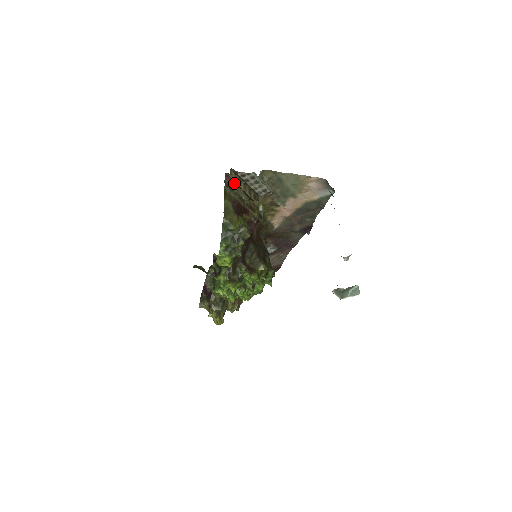
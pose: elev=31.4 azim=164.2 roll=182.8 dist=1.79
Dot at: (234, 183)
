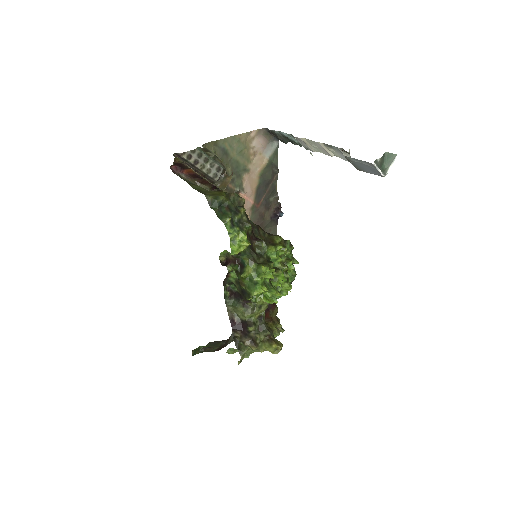
Dot at: (184, 176)
